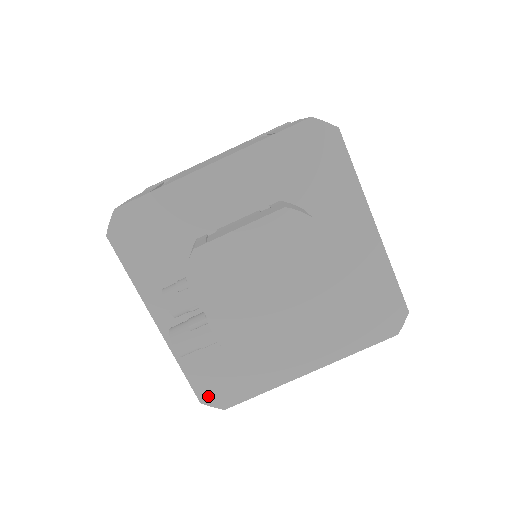
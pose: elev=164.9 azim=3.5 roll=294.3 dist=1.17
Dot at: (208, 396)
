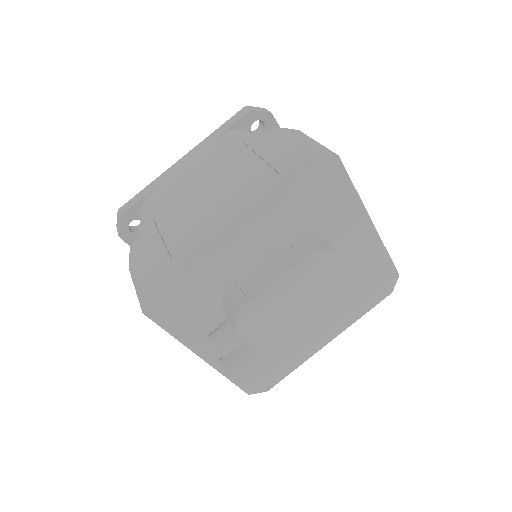
Dot at: (254, 388)
